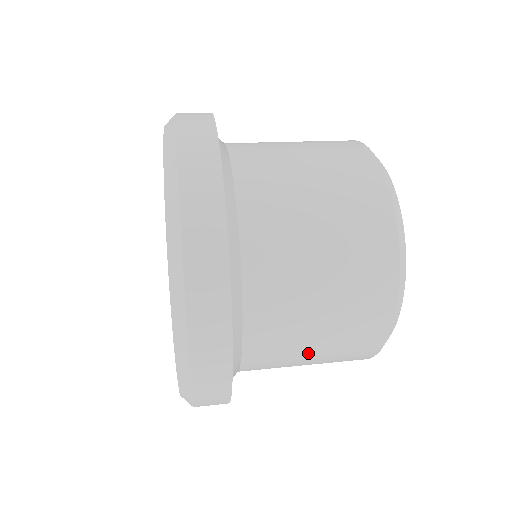
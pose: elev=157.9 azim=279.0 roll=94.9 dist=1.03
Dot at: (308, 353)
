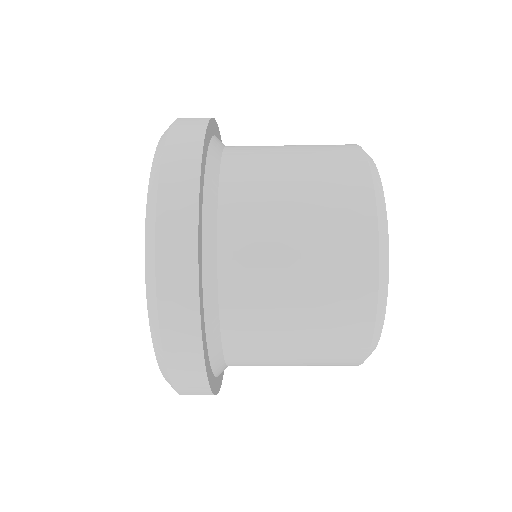
Dot at: (291, 329)
